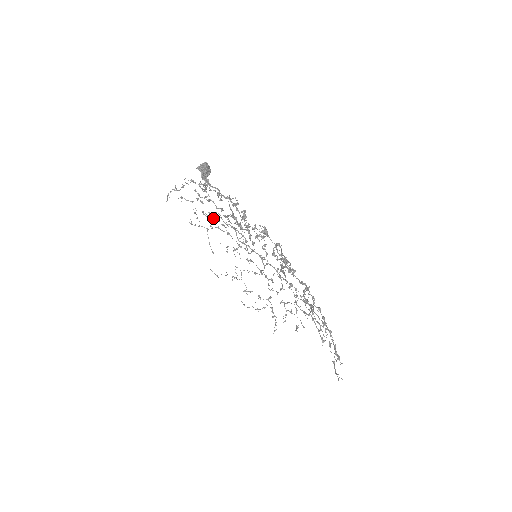
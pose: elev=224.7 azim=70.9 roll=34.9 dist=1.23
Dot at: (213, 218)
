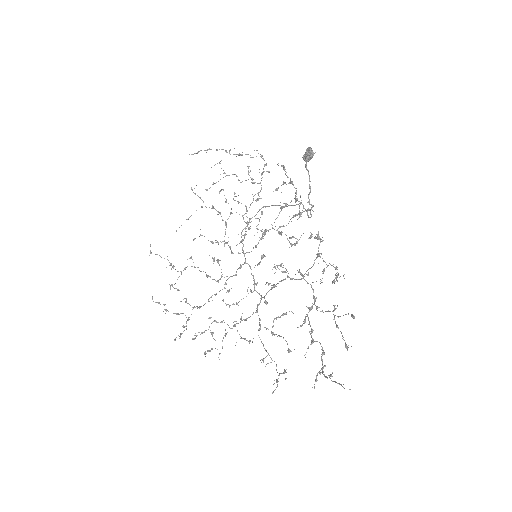
Dot at: occluded
